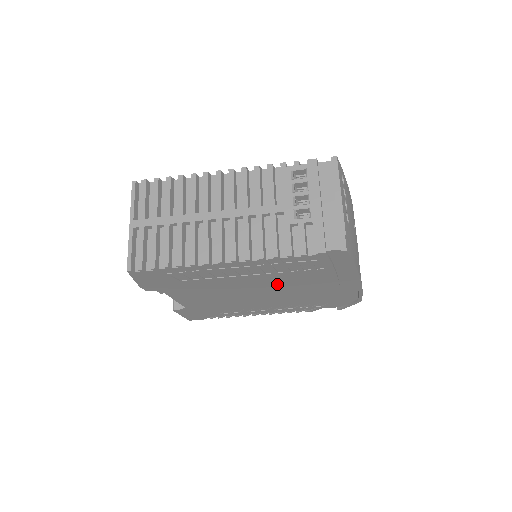
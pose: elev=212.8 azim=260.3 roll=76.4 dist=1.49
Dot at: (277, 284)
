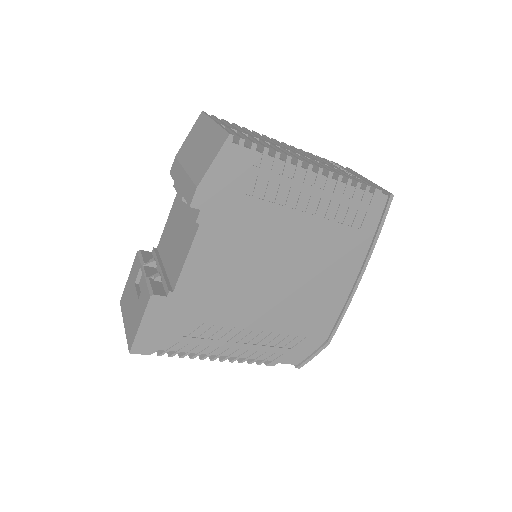
Dot at: (306, 252)
